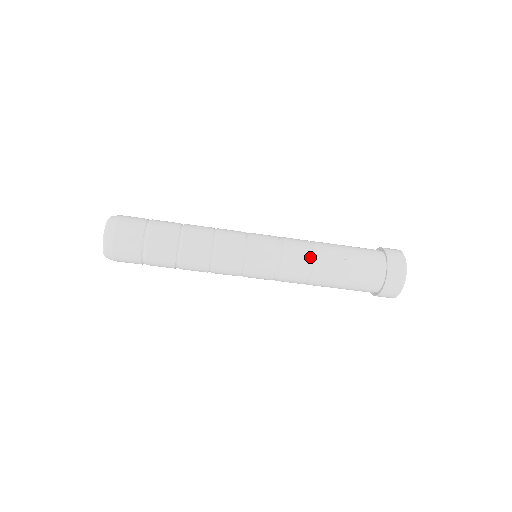
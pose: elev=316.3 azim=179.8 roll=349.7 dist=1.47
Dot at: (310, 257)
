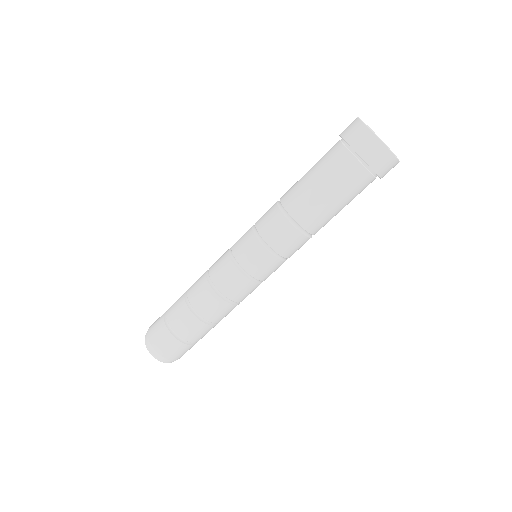
Dot at: (296, 229)
